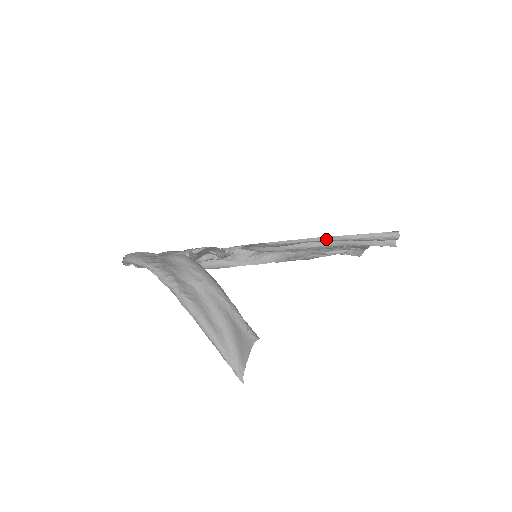
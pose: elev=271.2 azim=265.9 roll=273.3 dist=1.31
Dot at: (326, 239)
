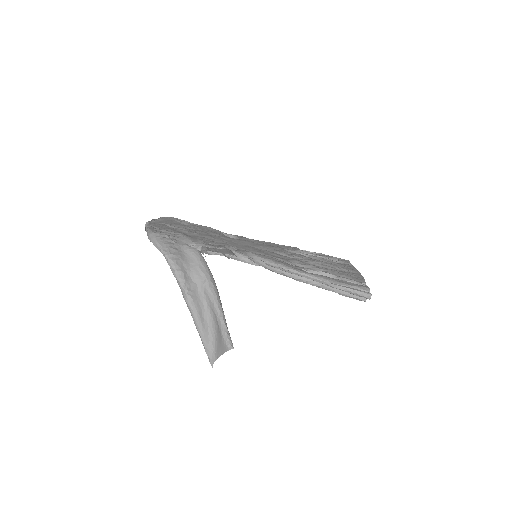
Dot at: (313, 280)
